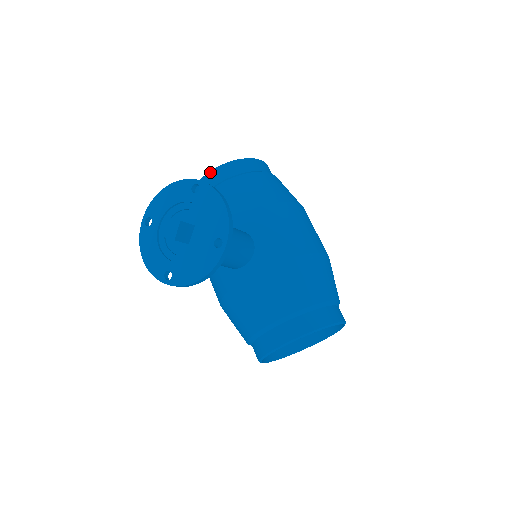
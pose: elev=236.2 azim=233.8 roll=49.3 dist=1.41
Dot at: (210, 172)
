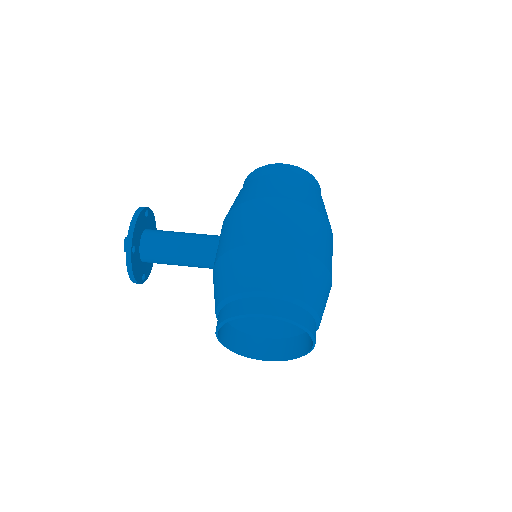
Dot at: occluded
